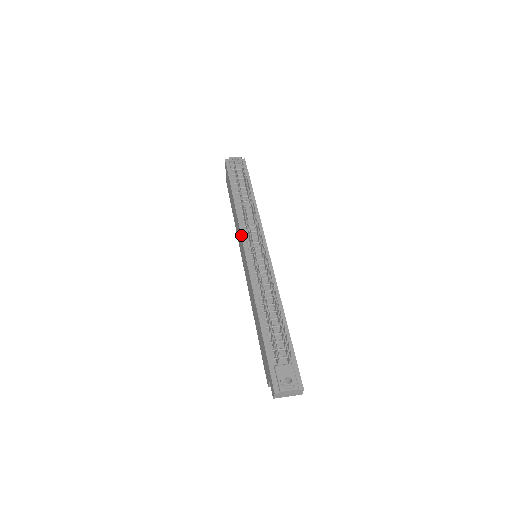
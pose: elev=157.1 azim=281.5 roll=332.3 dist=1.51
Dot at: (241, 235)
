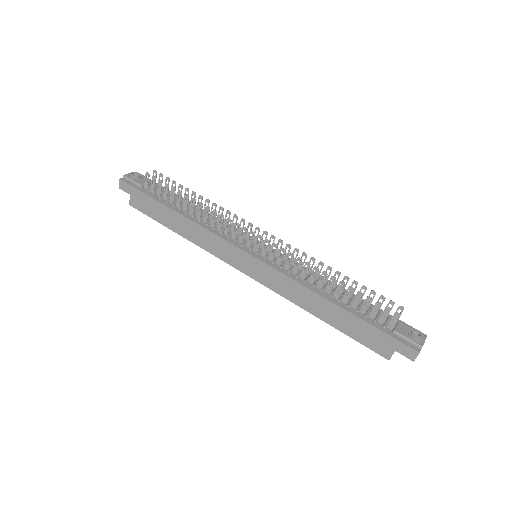
Dot at: (228, 241)
